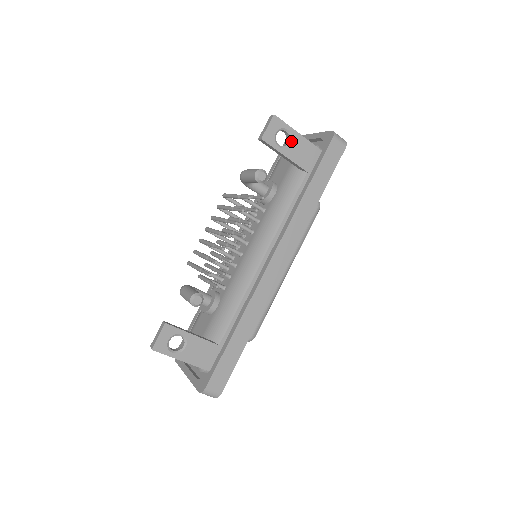
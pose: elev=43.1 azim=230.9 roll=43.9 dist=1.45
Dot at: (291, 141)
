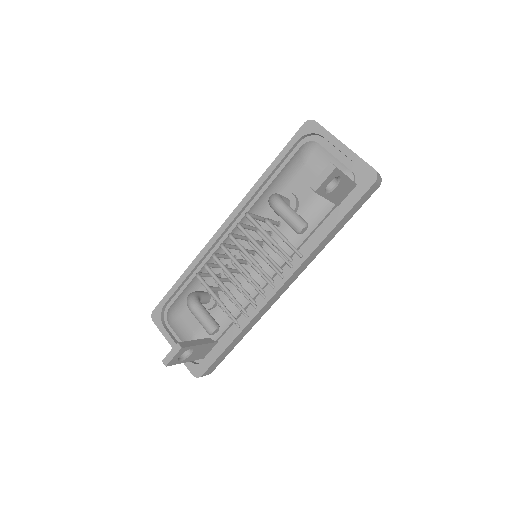
Dot at: (337, 185)
